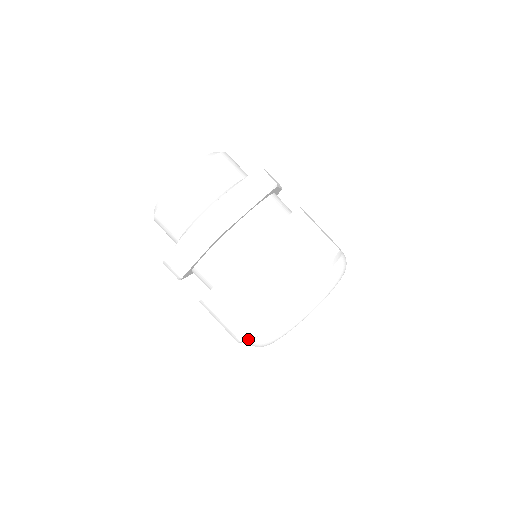
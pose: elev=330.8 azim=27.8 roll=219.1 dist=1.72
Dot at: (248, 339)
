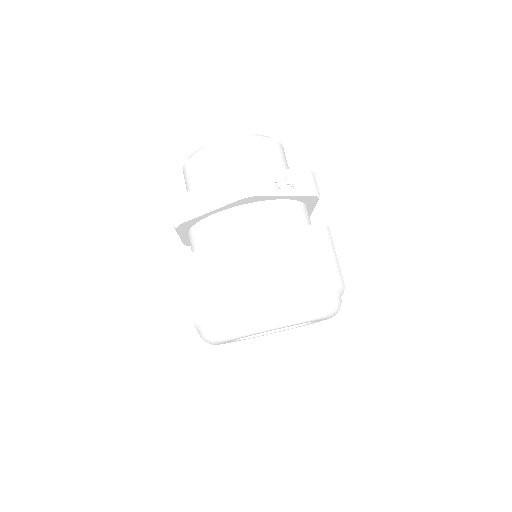
Dot at: occluded
